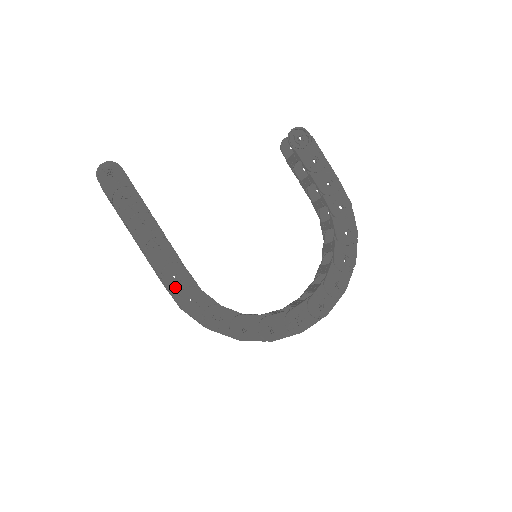
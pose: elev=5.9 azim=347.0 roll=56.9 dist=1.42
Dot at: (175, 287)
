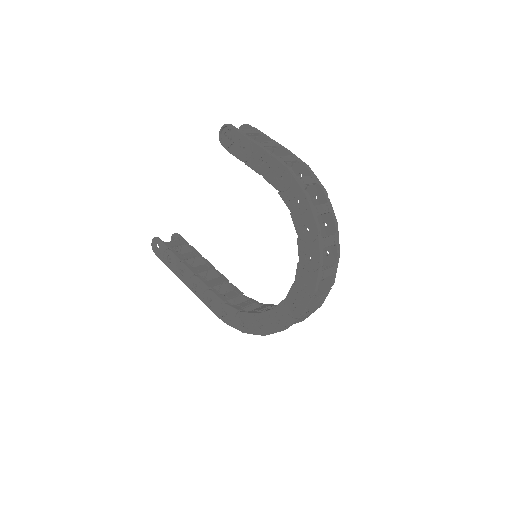
Dot at: (213, 308)
